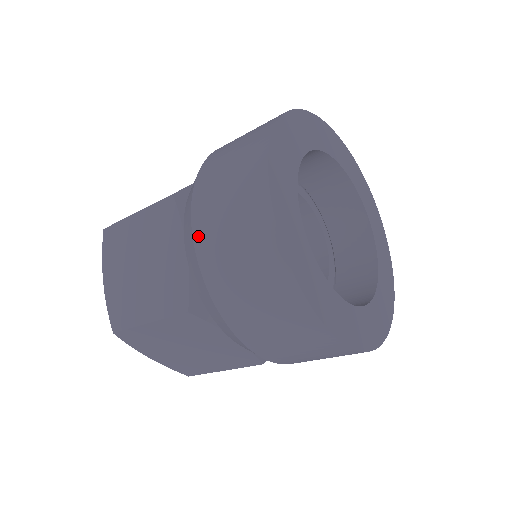
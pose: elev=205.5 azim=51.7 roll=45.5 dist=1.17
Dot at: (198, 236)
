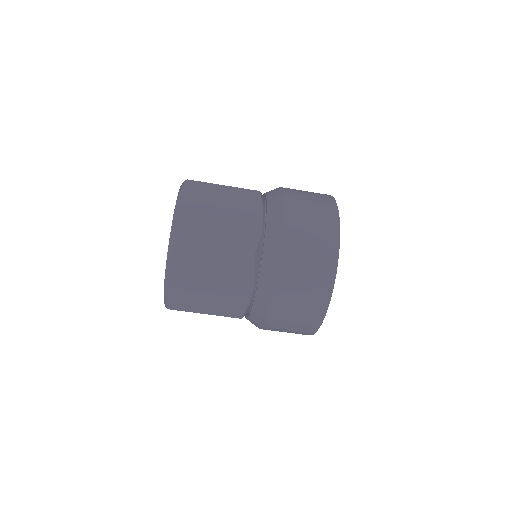
Dot at: occluded
